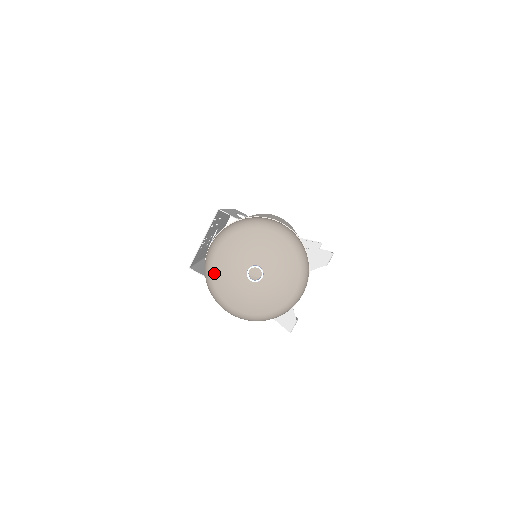
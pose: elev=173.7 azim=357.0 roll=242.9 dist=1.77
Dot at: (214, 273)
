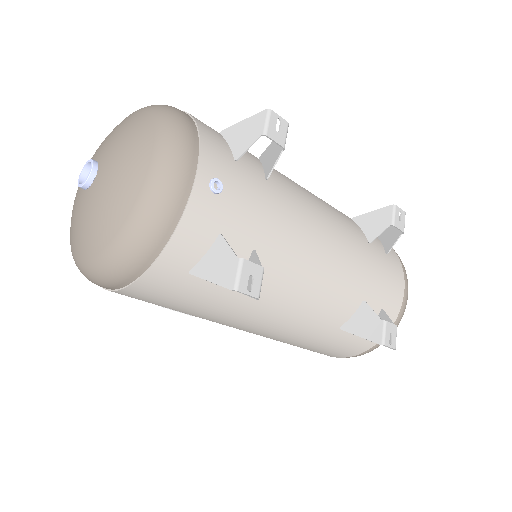
Dot at: (70, 228)
